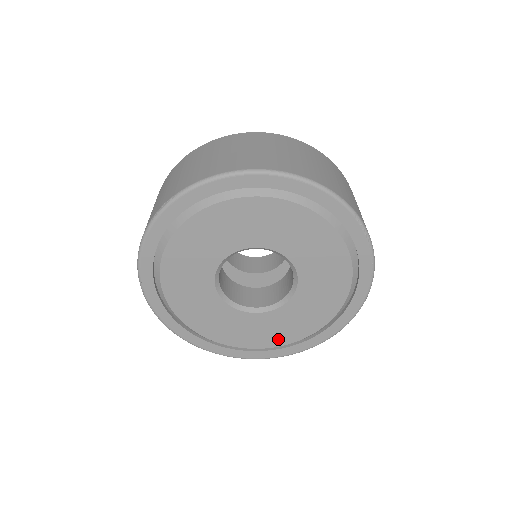
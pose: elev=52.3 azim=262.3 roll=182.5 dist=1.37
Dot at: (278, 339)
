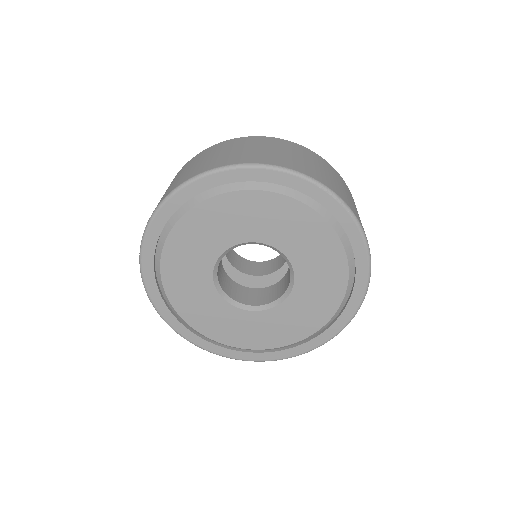
Dot at: (301, 331)
